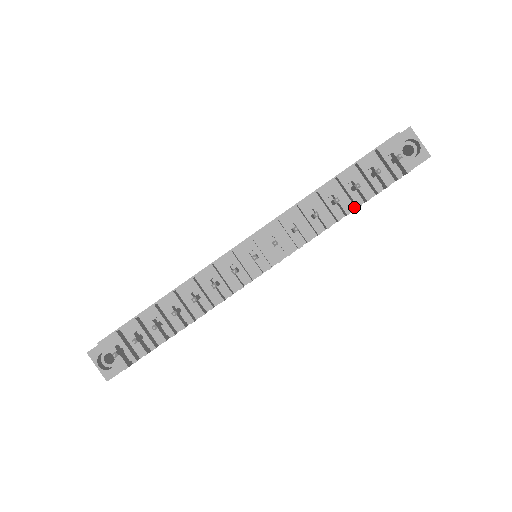
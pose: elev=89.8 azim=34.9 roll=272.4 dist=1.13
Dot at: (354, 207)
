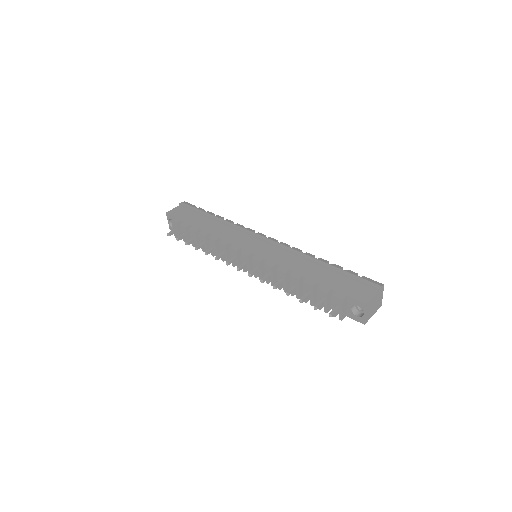
Dot at: occluded
